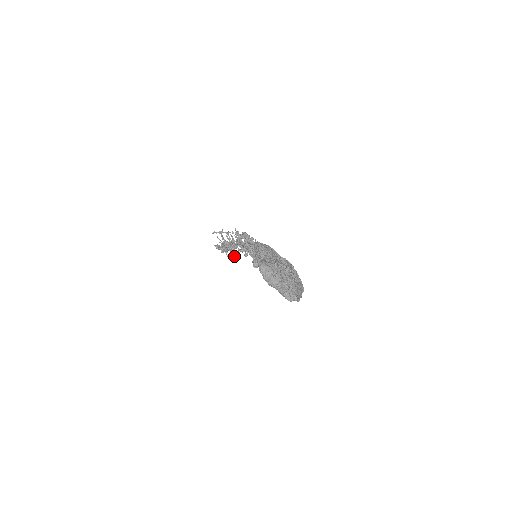
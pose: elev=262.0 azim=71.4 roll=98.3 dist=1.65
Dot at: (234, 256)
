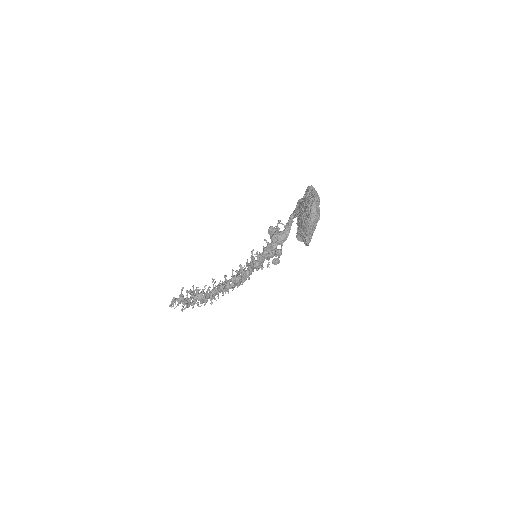
Dot at: (185, 307)
